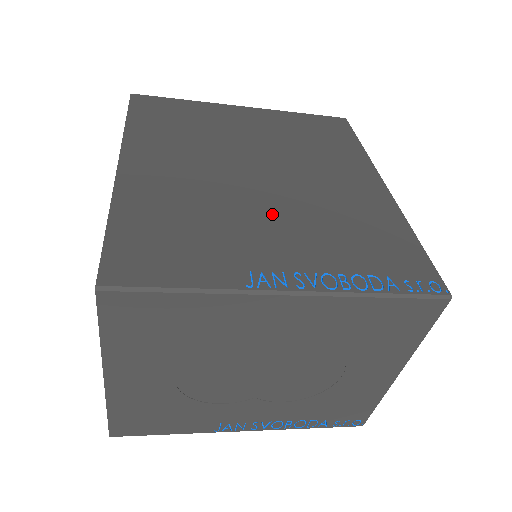
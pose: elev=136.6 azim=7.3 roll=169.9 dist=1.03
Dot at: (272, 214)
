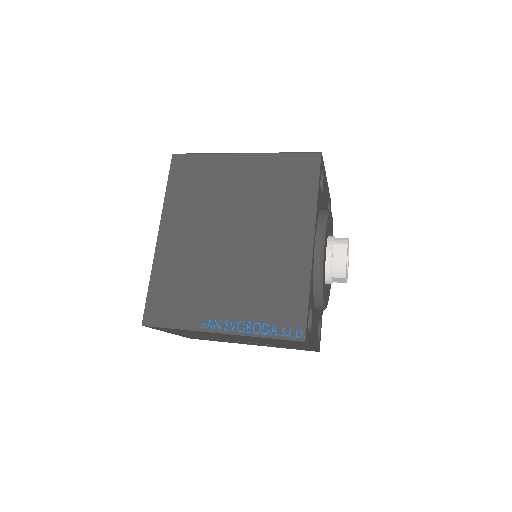
Dot at: (228, 275)
